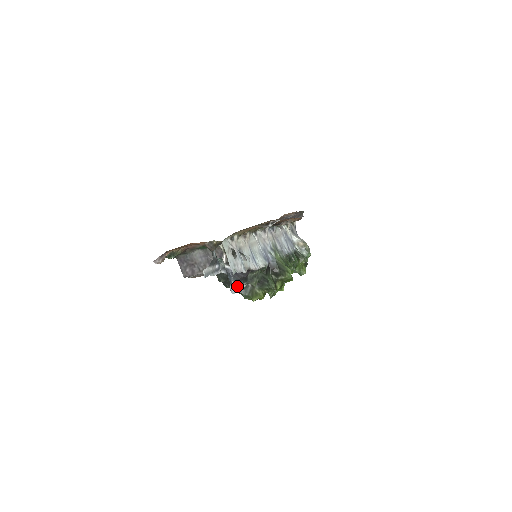
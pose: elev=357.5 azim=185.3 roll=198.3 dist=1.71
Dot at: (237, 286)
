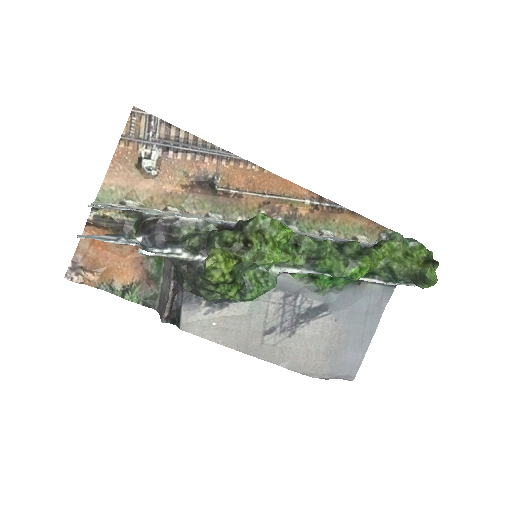
Dot at: (162, 253)
